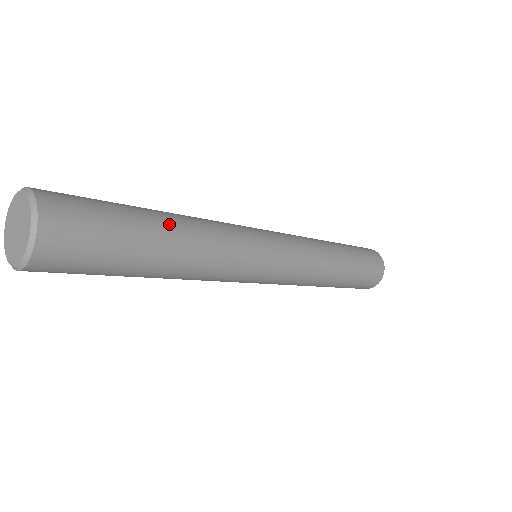
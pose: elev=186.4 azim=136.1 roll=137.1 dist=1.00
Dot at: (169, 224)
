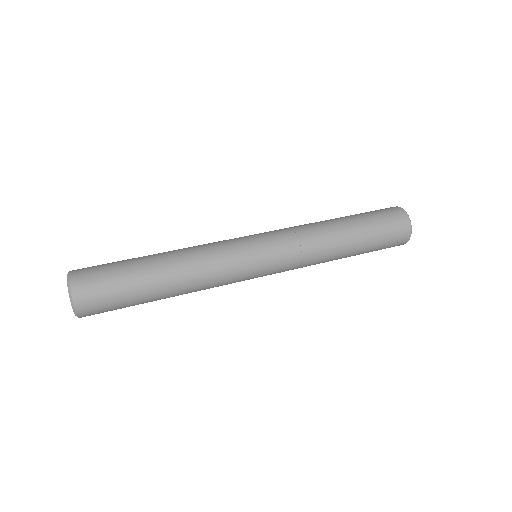
Dot at: (162, 279)
